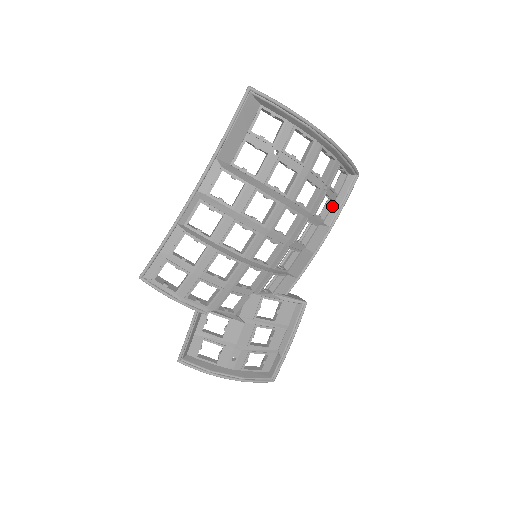
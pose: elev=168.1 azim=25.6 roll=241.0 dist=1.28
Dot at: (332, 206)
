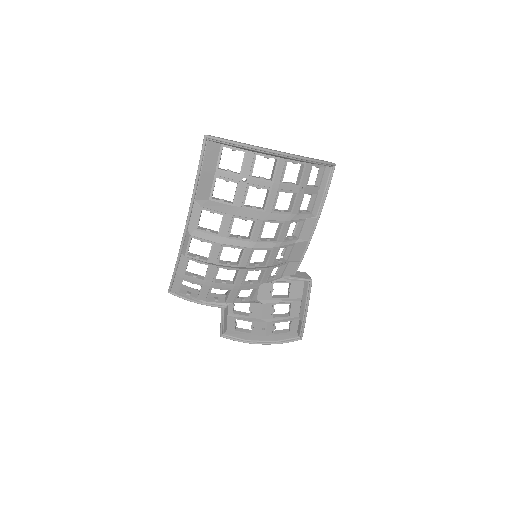
Dot at: (316, 198)
